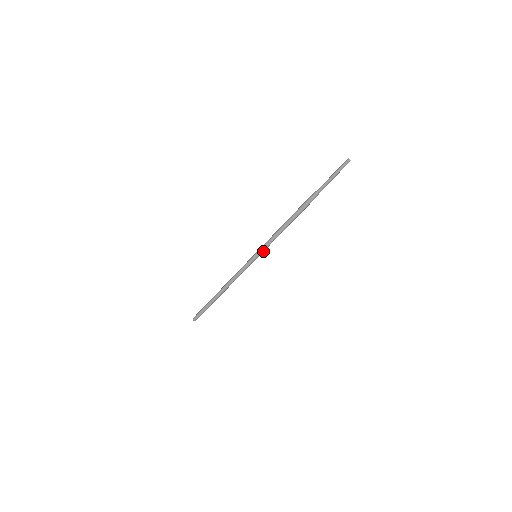
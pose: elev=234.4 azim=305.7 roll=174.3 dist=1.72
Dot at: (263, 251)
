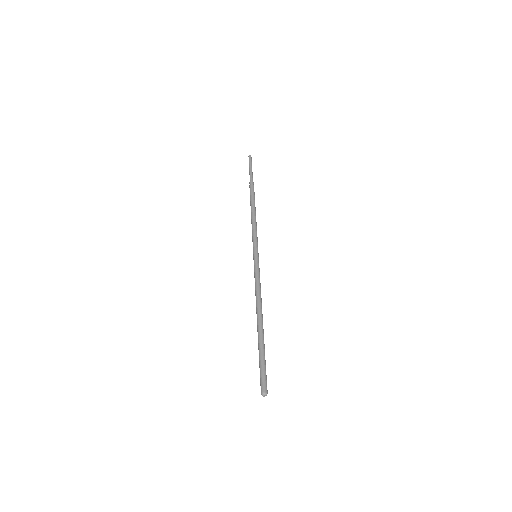
Dot at: (257, 246)
